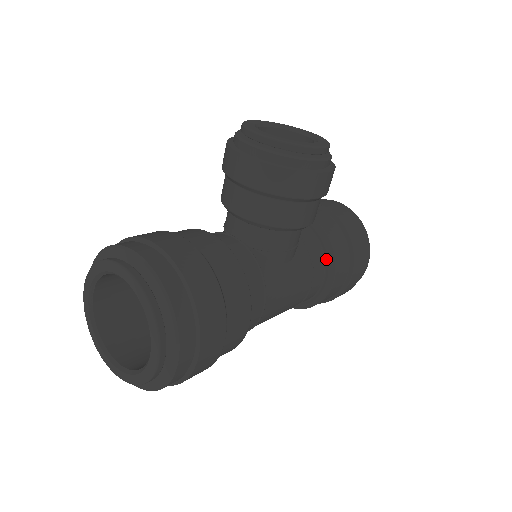
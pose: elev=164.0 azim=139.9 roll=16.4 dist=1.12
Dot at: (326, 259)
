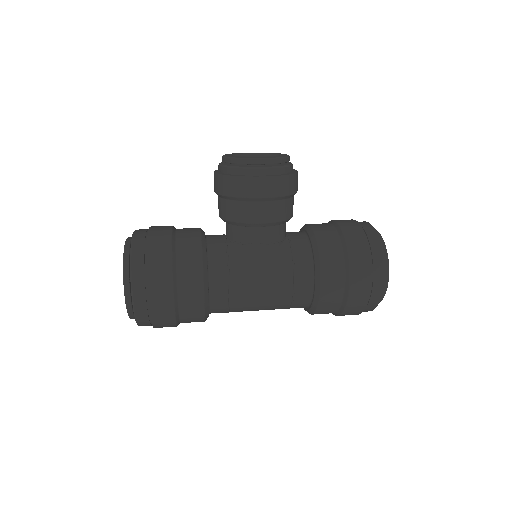
Dot at: (314, 262)
